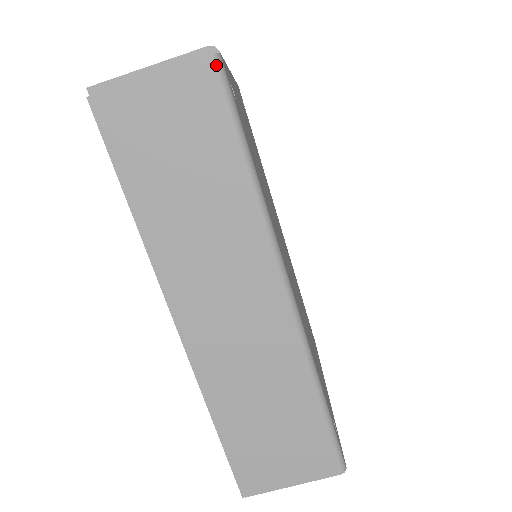
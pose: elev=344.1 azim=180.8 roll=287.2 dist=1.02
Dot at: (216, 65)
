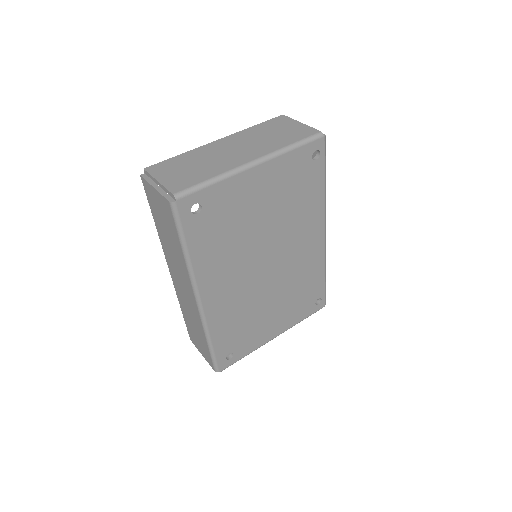
Dot at: (171, 206)
